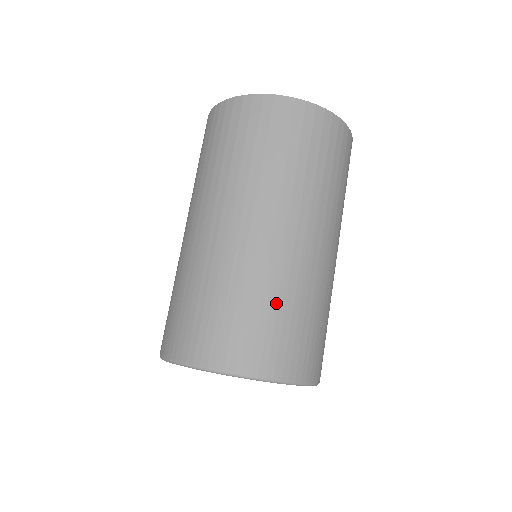
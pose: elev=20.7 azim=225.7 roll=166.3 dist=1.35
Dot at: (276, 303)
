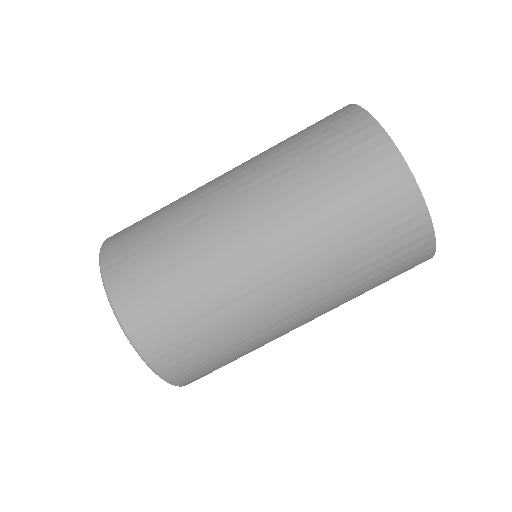
Dot at: occluded
